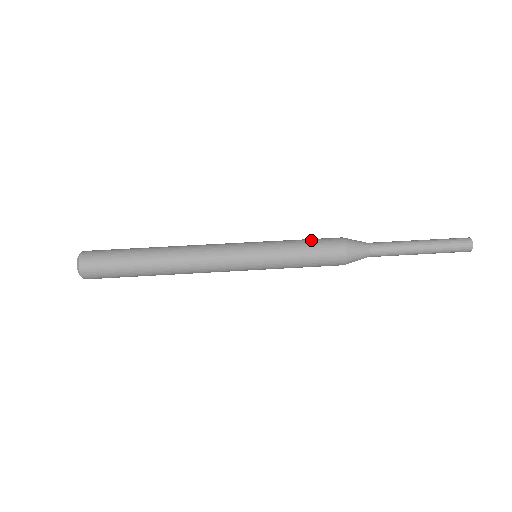
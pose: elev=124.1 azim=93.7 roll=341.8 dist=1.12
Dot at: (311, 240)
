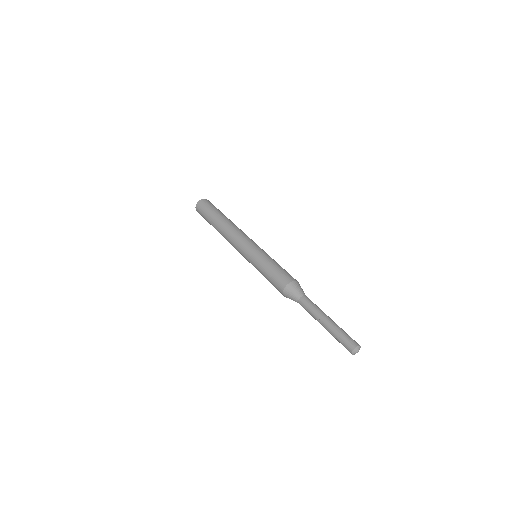
Dot at: occluded
